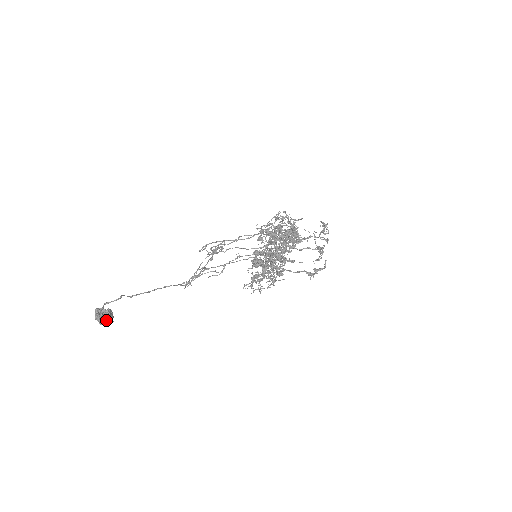
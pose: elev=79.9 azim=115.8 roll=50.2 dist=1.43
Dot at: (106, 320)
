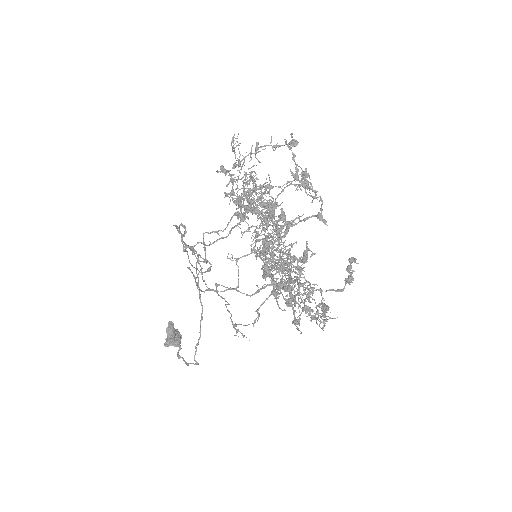
Dot at: (180, 342)
